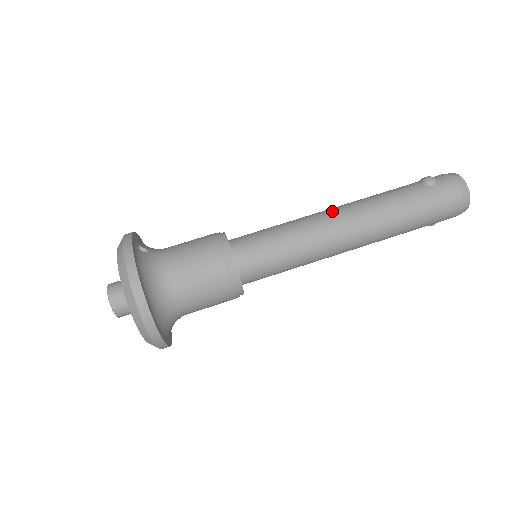
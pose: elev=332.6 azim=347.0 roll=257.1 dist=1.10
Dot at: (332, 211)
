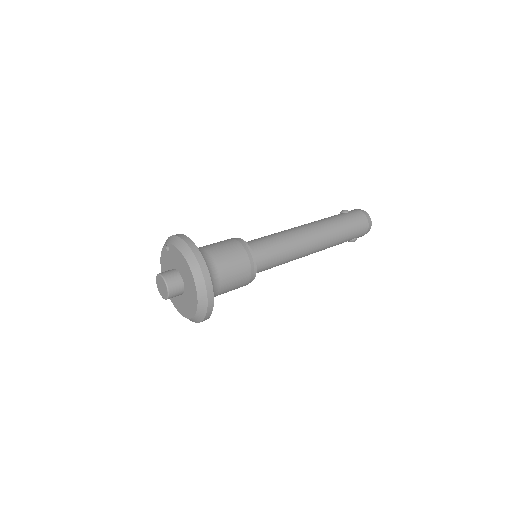
Dot at: (297, 227)
